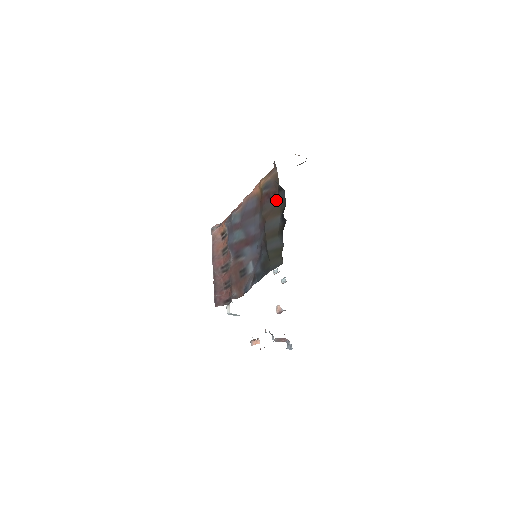
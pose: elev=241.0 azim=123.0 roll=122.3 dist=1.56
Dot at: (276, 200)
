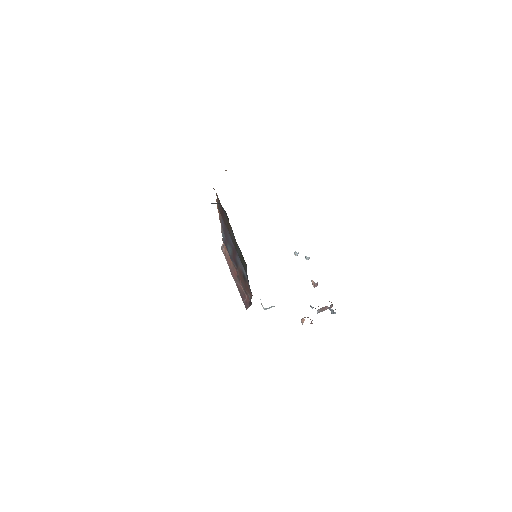
Dot at: (225, 216)
